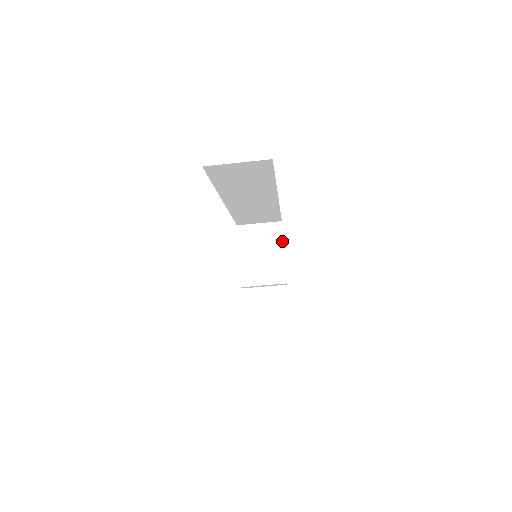
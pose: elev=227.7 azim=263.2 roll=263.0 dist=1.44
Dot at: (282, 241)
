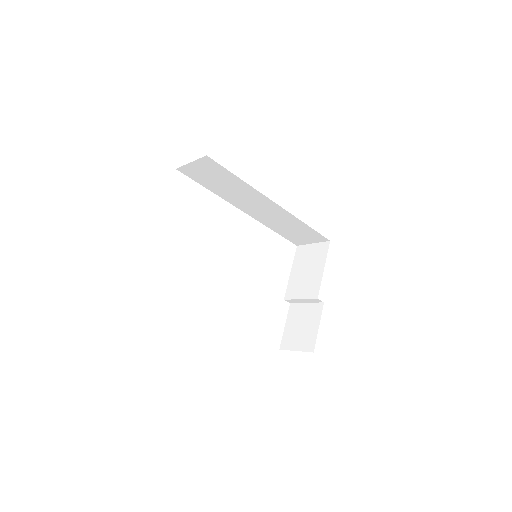
Dot at: (325, 259)
